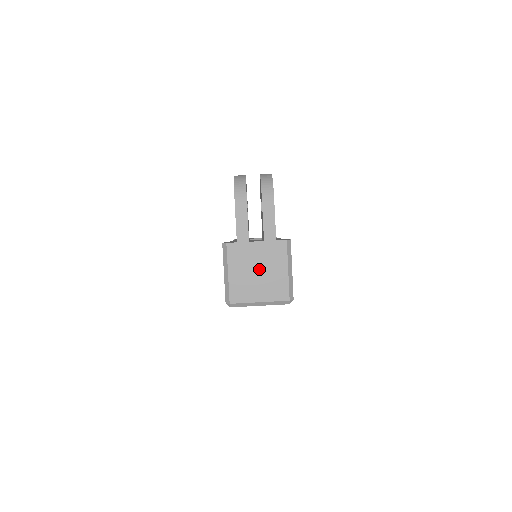
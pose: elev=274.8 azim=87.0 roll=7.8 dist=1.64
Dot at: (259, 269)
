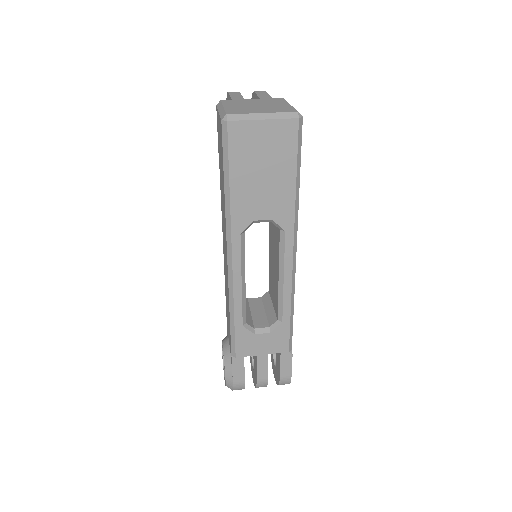
Dot at: (258, 105)
